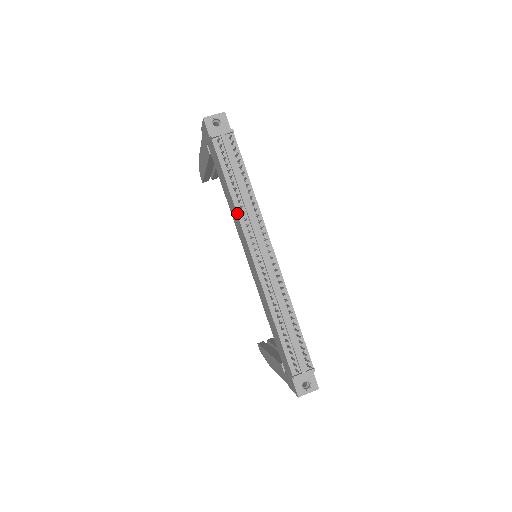
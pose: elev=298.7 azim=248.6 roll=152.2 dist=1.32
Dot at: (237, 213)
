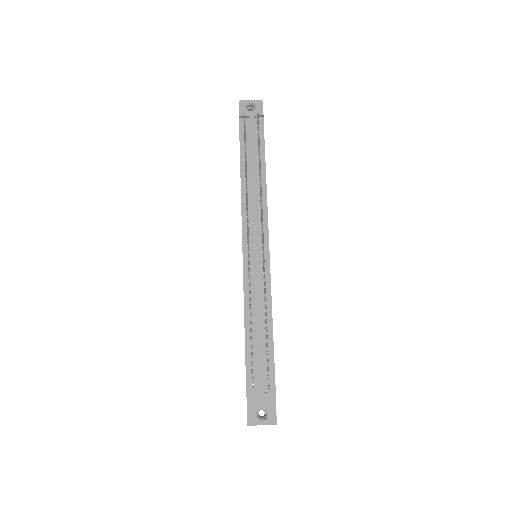
Dot at: (241, 193)
